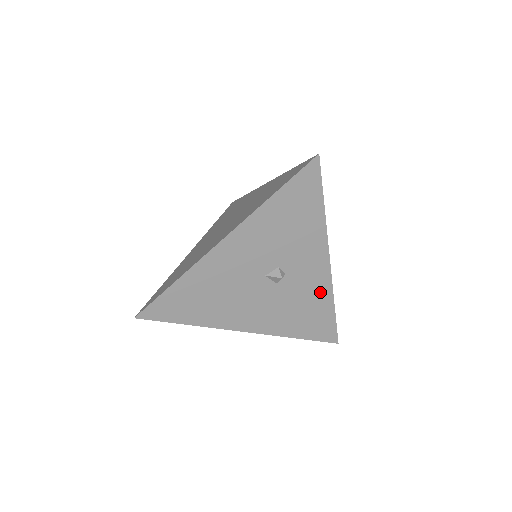
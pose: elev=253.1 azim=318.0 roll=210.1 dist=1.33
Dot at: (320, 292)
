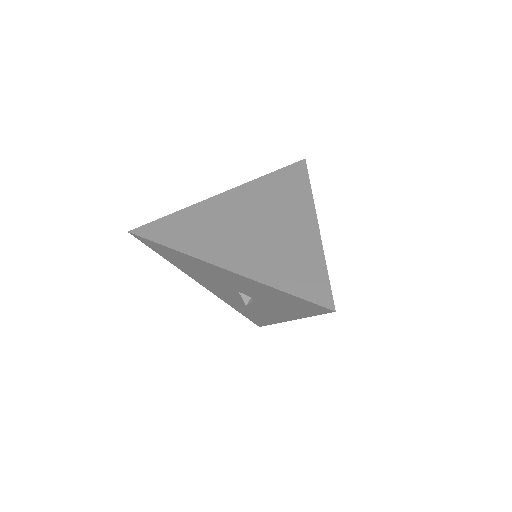
Dot at: (269, 317)
